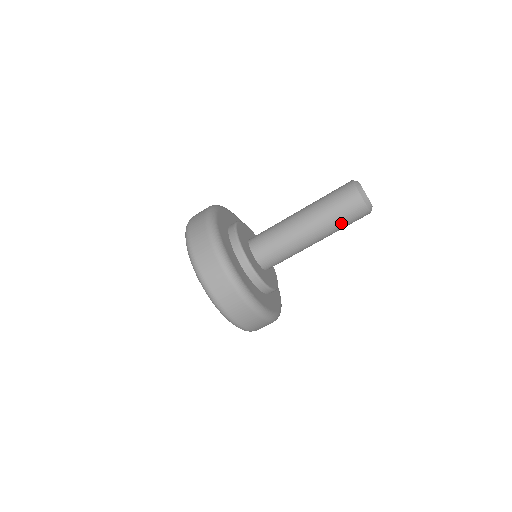
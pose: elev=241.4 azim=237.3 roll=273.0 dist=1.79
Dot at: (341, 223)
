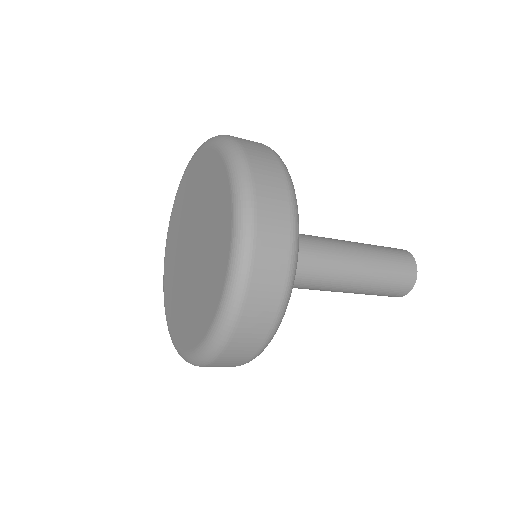
Dot at: occluded
